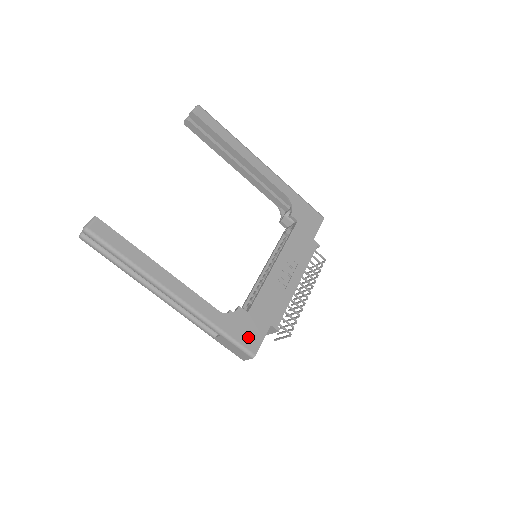
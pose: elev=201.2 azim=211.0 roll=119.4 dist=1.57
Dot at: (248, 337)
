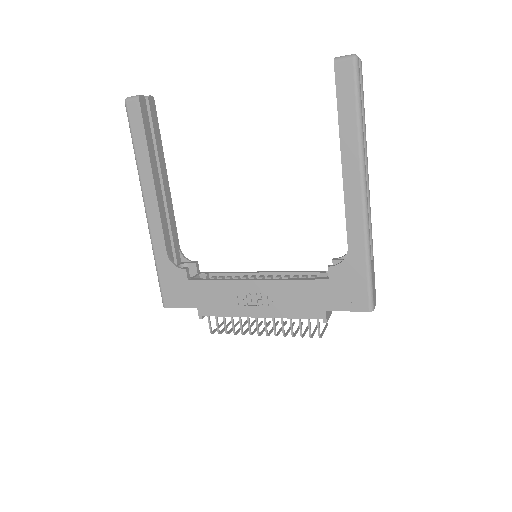
Dot at: (171, 292)
